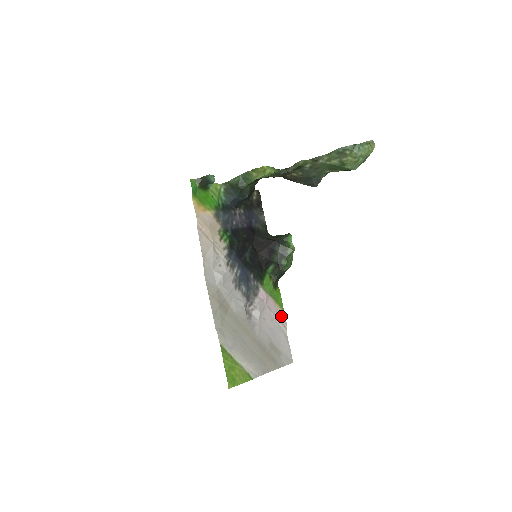
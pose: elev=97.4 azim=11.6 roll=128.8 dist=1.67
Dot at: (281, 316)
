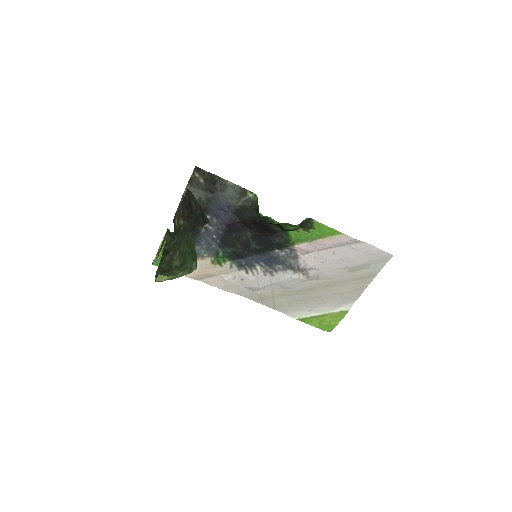
Dot at: (342, 240)
